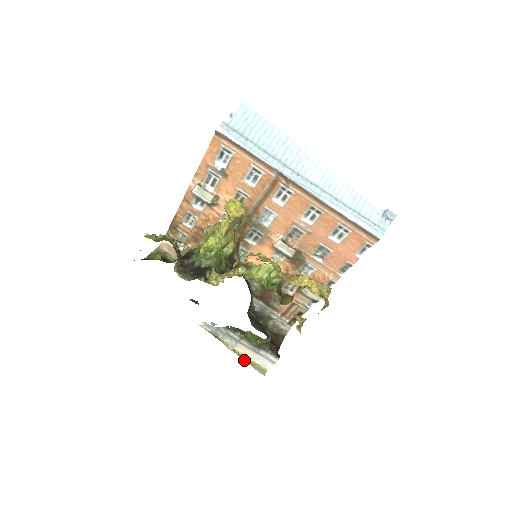
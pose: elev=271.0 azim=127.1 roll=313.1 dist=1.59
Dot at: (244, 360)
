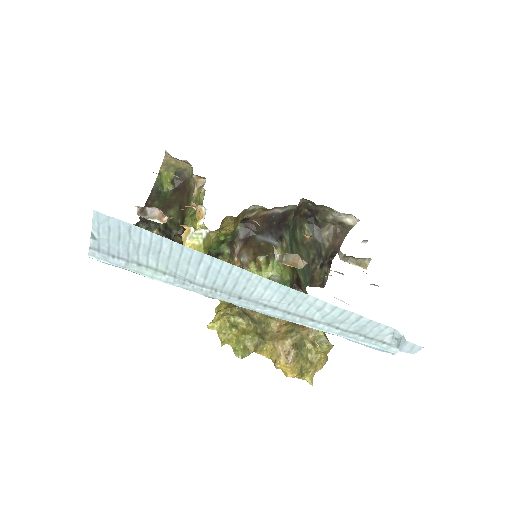
Dot at: occluded
